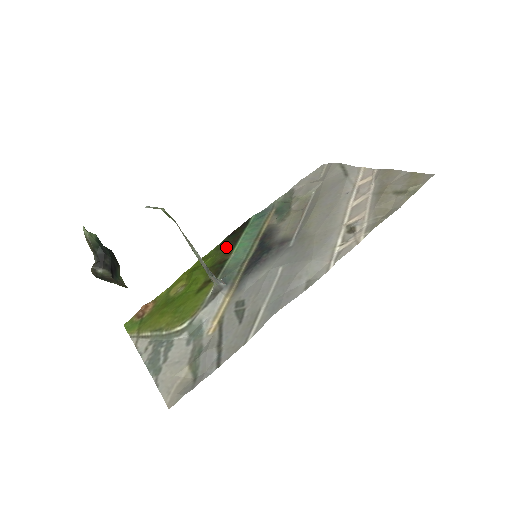
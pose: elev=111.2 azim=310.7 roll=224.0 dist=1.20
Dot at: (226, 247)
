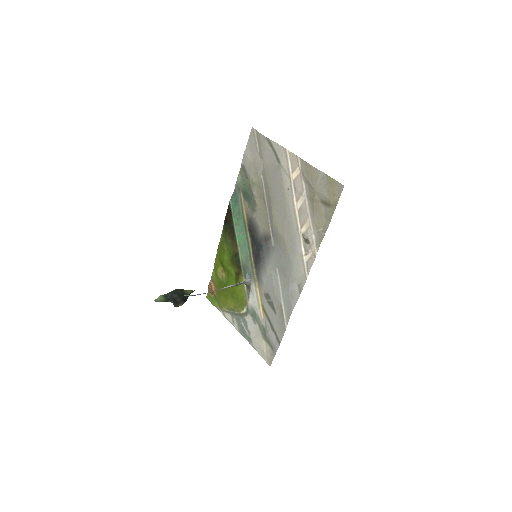
Dot at: (230, 238)
